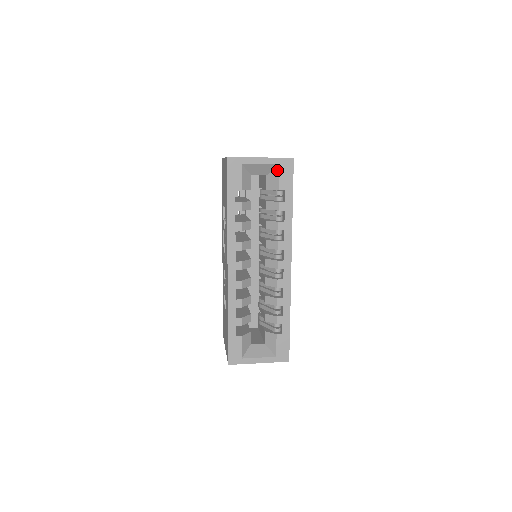
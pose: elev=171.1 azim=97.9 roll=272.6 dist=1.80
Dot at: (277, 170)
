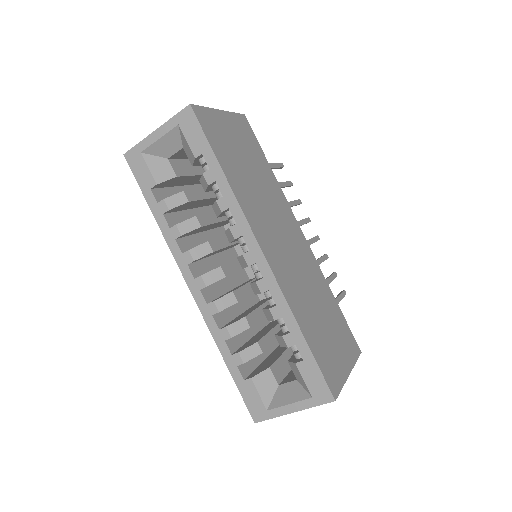
Dot at: (181, 133)
